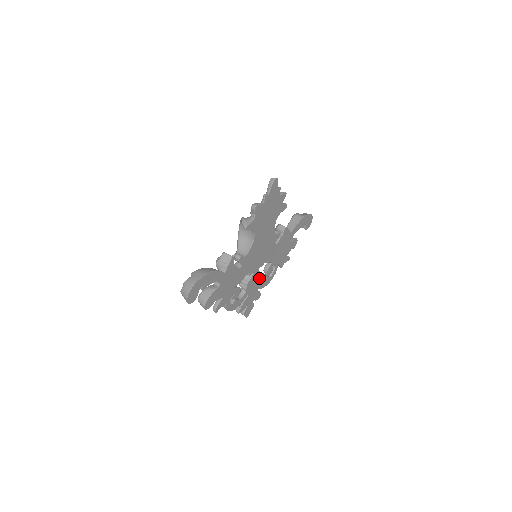
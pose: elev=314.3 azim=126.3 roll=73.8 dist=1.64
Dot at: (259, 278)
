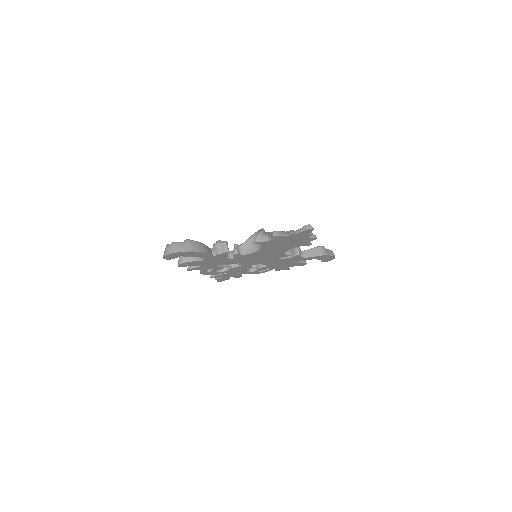
Dot at: (247, 269)
